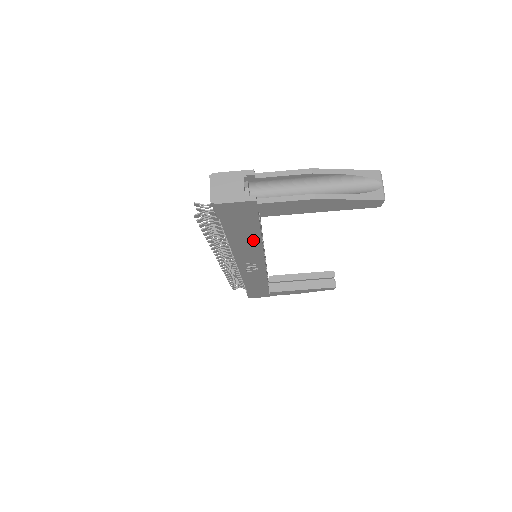
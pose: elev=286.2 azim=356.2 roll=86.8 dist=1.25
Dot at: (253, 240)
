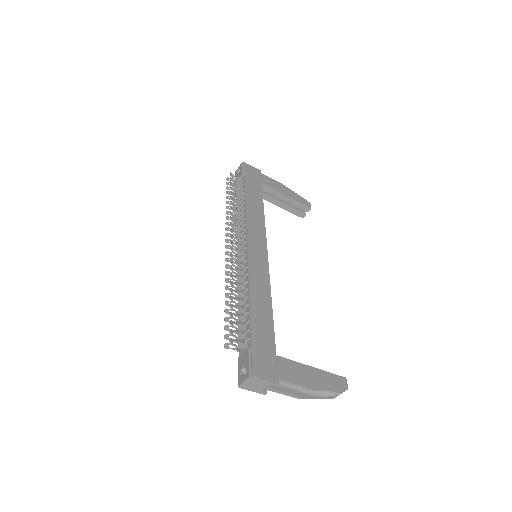
Dot at: occluded
